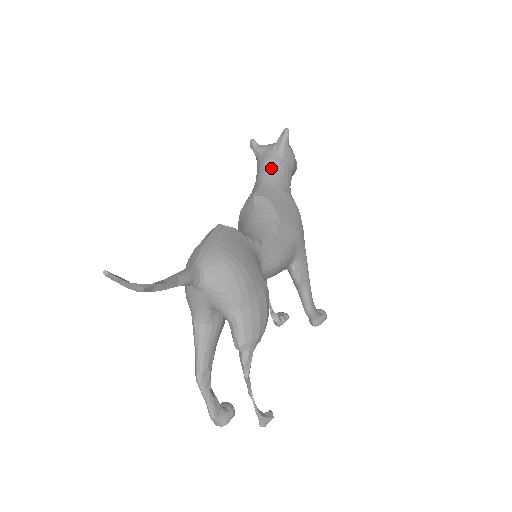
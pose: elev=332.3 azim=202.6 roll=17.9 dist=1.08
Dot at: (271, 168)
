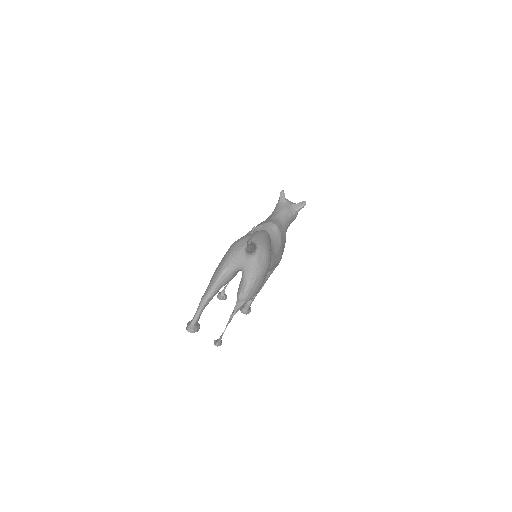
Dot at: (286, 215)
